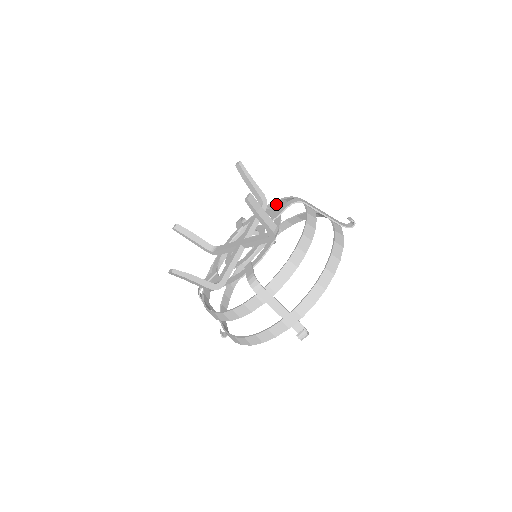
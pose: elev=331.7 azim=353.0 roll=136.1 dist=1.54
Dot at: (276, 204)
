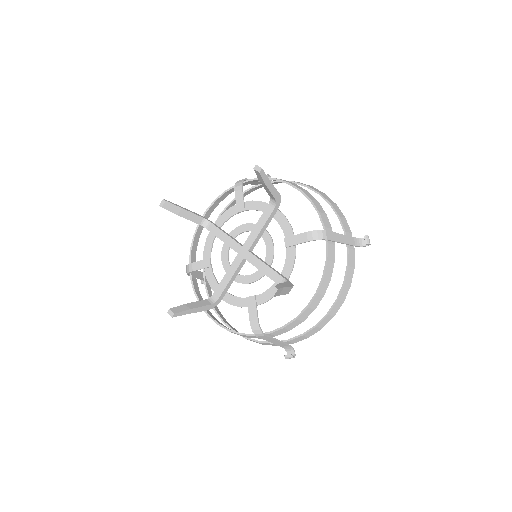
Dot at: (200, 226)
